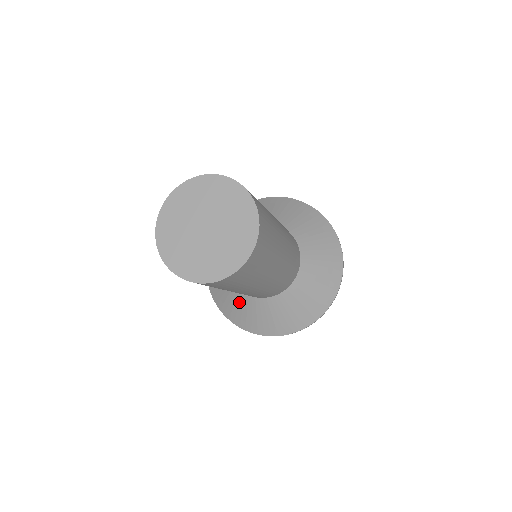
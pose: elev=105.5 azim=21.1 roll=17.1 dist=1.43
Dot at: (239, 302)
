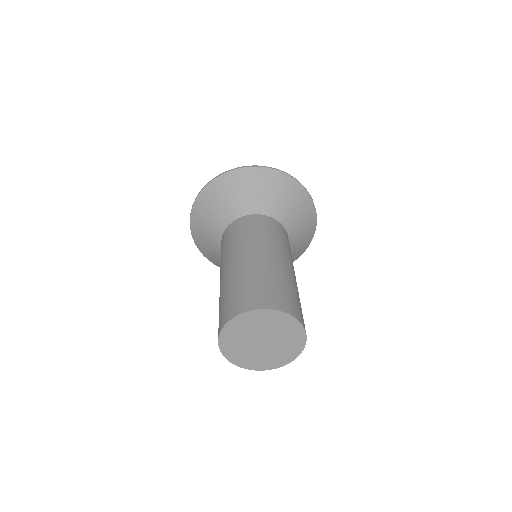
Dot at: occluded
